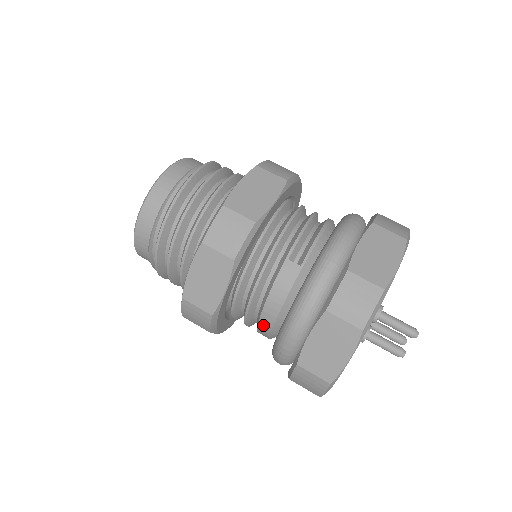
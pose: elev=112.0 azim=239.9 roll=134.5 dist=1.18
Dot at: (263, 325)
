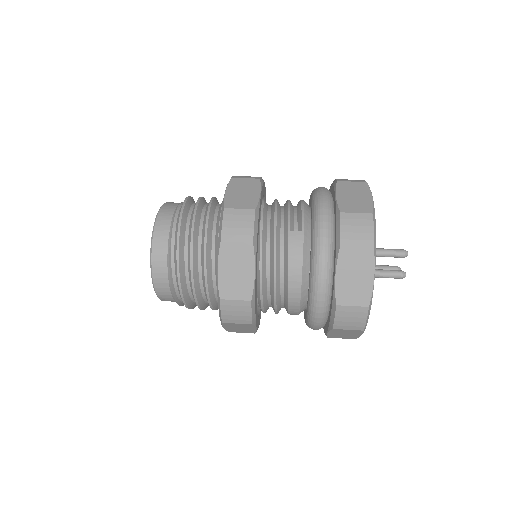
Dot at: (292, 296)
